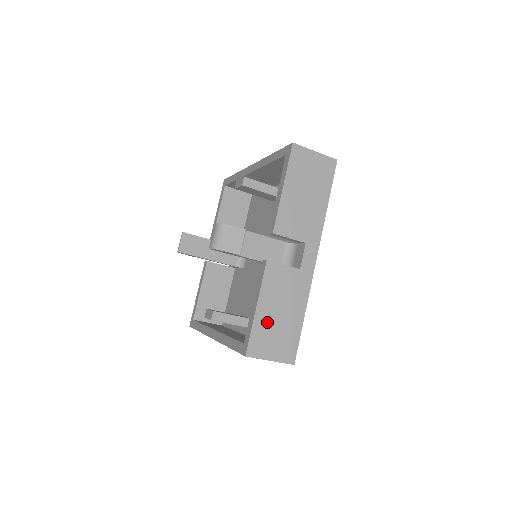
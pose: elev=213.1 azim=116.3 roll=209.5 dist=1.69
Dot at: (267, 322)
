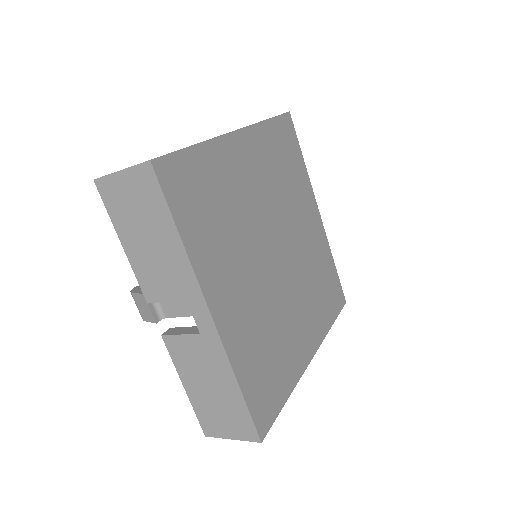
Dot at: (204, 400)
